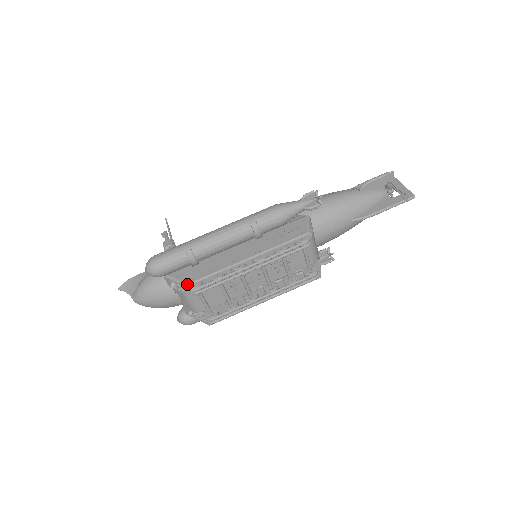
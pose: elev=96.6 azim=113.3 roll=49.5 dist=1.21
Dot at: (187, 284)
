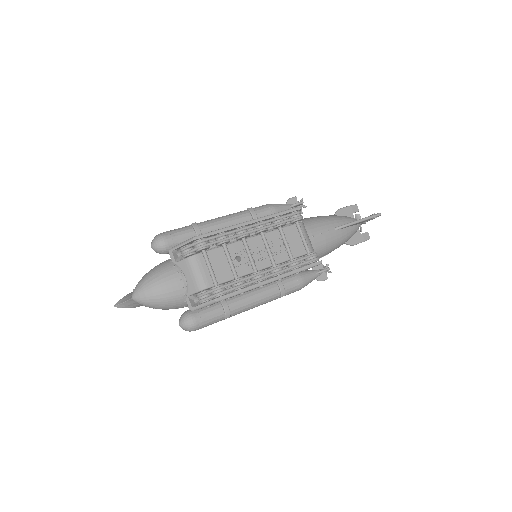
Dot at: (194, 236)
